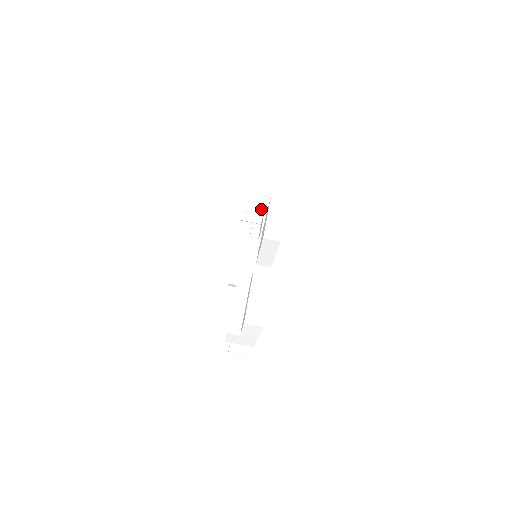
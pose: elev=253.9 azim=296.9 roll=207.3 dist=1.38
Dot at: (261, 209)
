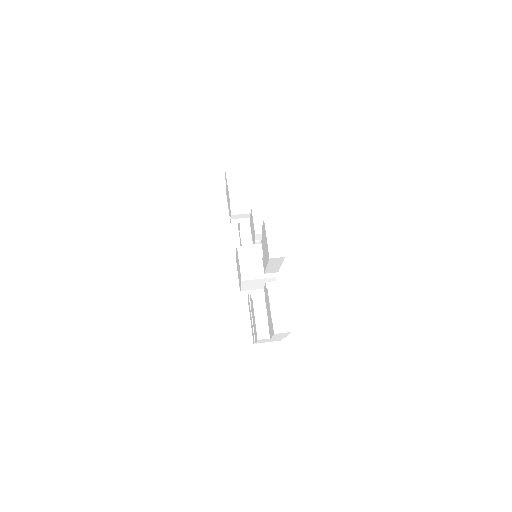
Dot at: (247, 211)
